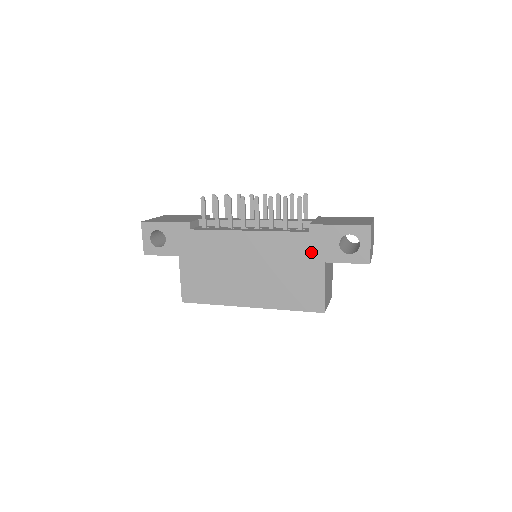
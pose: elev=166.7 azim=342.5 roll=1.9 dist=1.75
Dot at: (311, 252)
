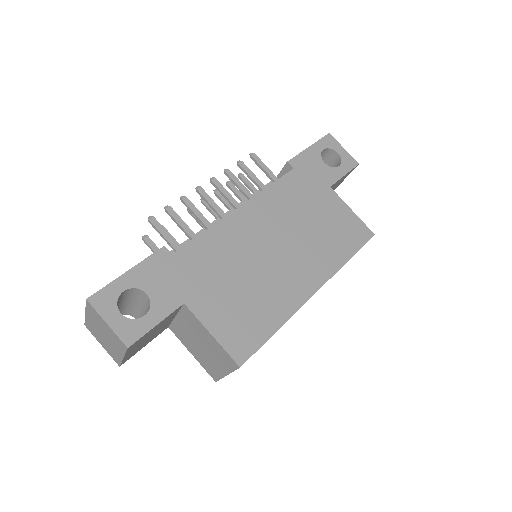
Dot at: (312, 185)
